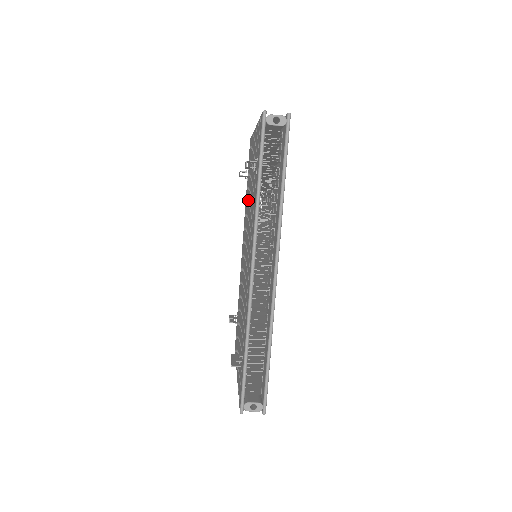
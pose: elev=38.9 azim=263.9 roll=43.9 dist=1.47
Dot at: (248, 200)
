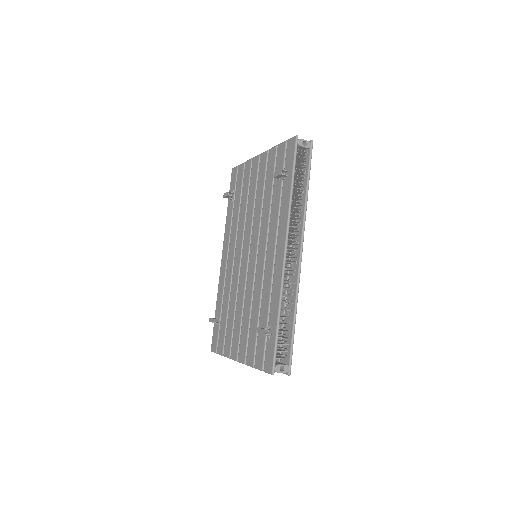
Dot at: (244, 212)
